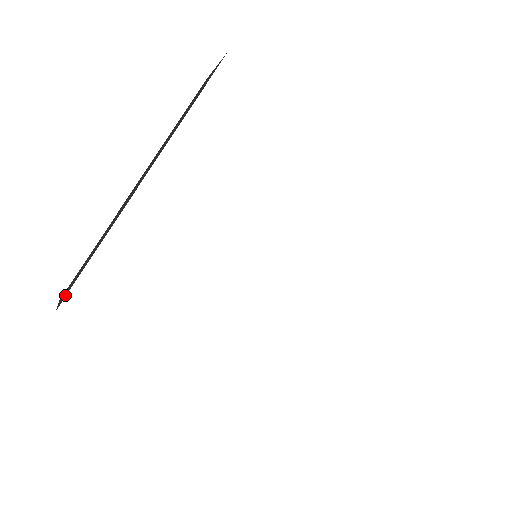
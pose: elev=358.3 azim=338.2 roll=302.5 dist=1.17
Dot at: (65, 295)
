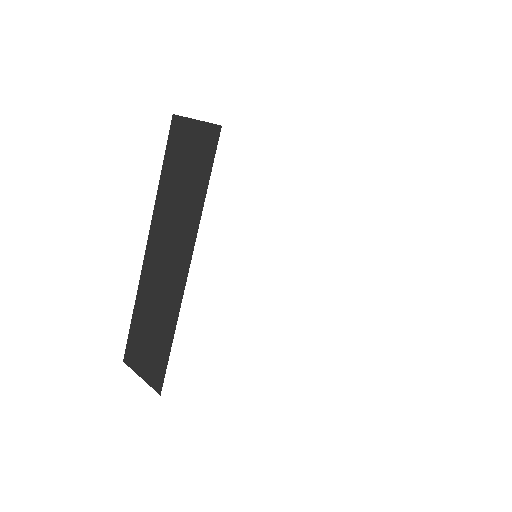
Dot at: (156, 378)
